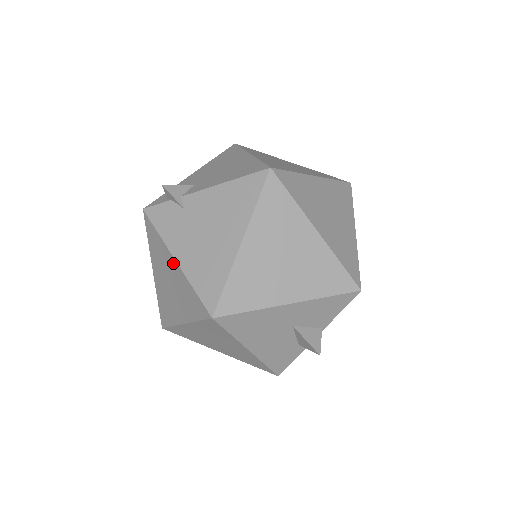
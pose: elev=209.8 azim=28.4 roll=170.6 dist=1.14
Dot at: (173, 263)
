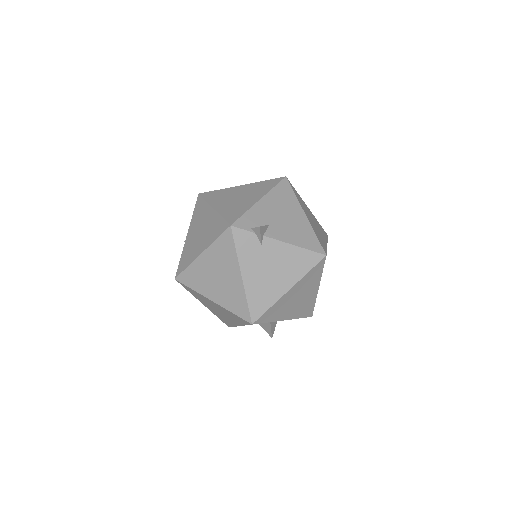
Dot at: (237, 275)
